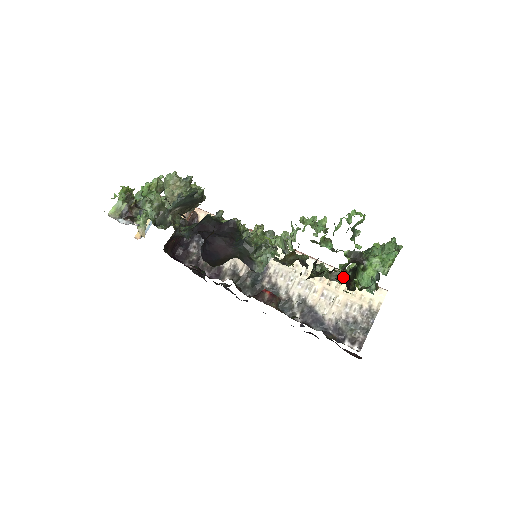
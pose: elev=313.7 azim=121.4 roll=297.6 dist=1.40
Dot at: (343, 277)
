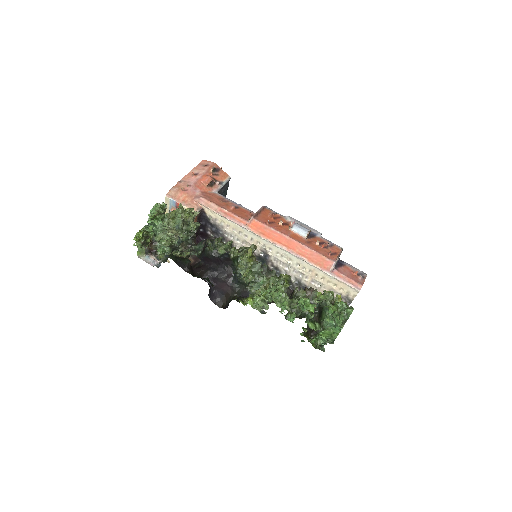
Dot at: occluded
